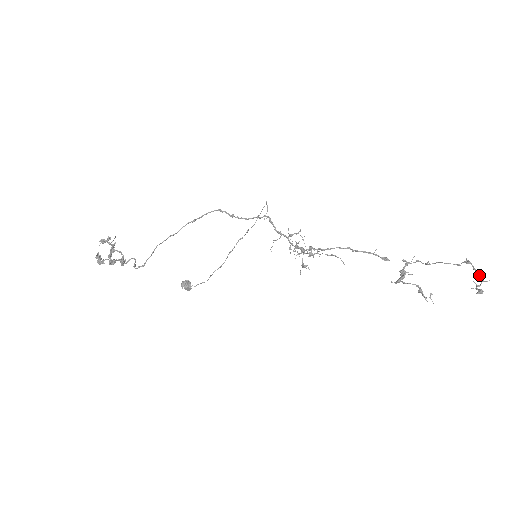
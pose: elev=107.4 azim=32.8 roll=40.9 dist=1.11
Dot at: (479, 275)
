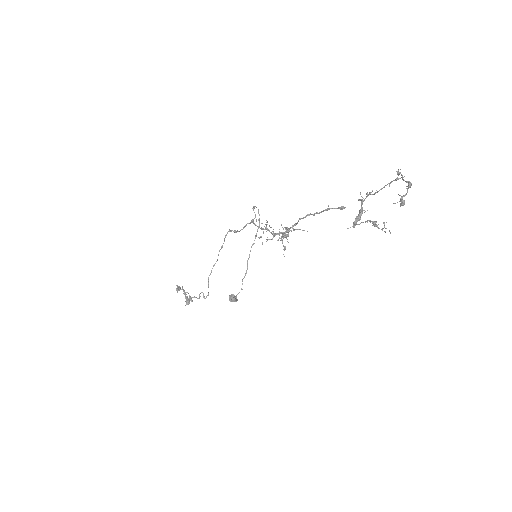
Dot at: (407, 182)
